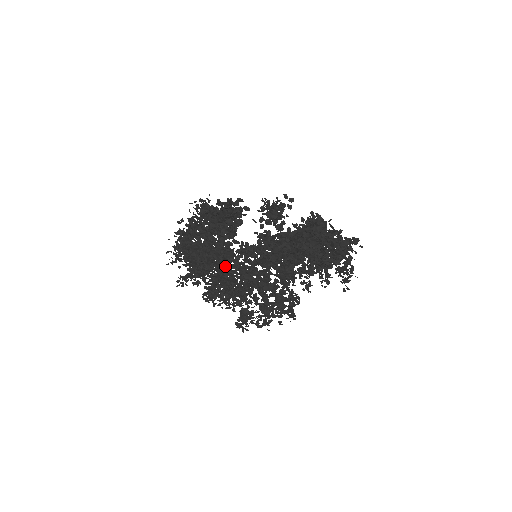
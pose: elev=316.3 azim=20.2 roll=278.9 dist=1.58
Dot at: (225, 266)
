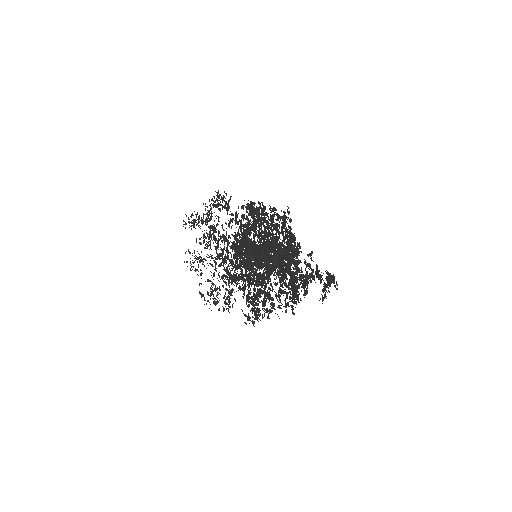
Dot at: occluded
